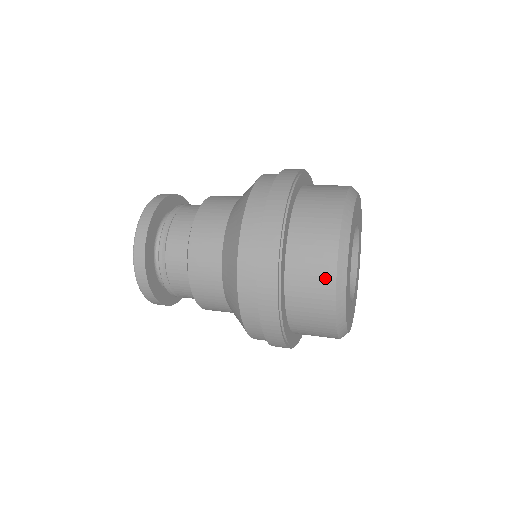
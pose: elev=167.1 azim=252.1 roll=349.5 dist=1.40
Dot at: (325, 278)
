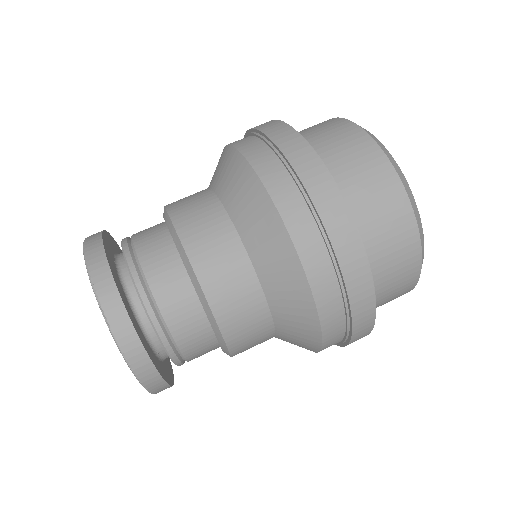
Dot at: occluded
